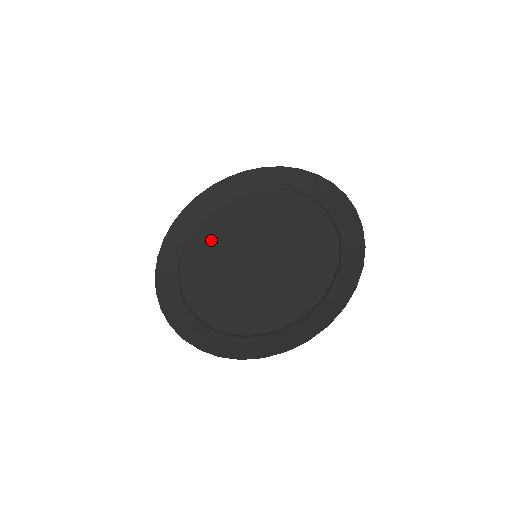
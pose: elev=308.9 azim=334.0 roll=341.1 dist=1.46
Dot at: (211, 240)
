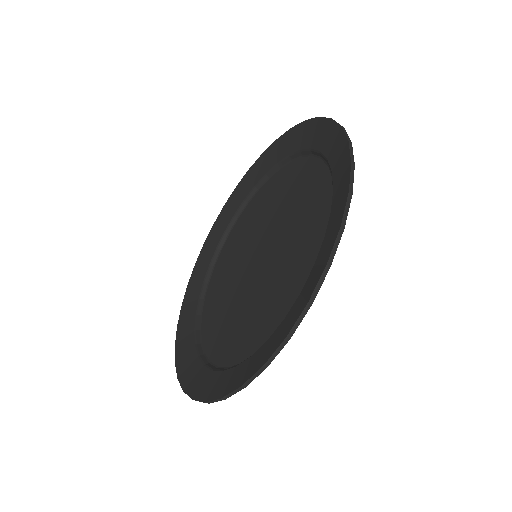
Dot at: (282, 187)
